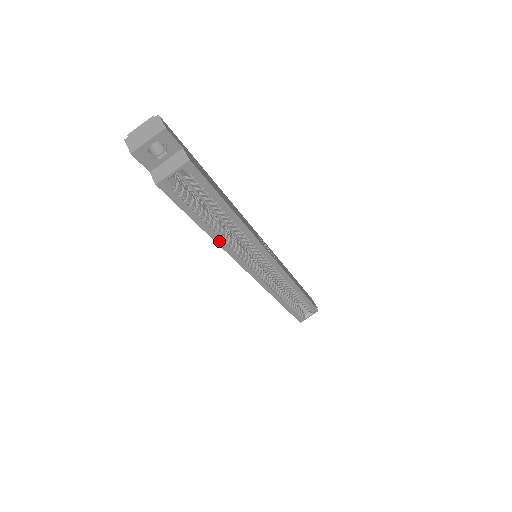
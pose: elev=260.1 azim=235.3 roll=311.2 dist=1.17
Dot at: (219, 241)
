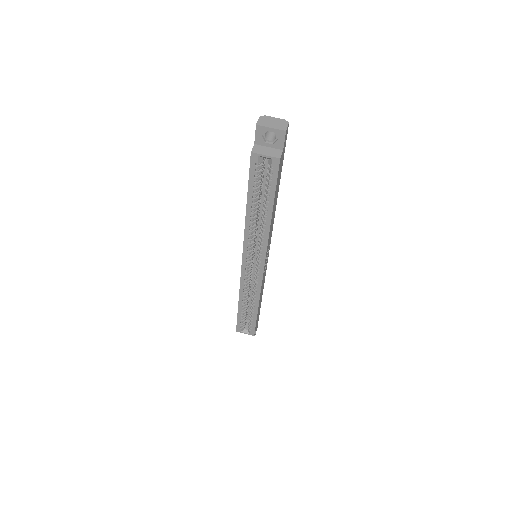
Dot at: (248, 220)
